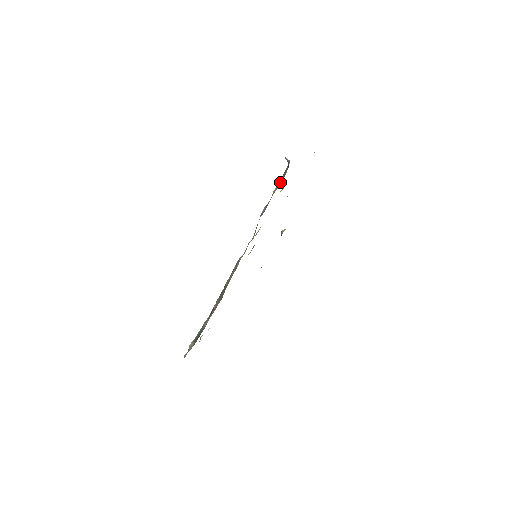
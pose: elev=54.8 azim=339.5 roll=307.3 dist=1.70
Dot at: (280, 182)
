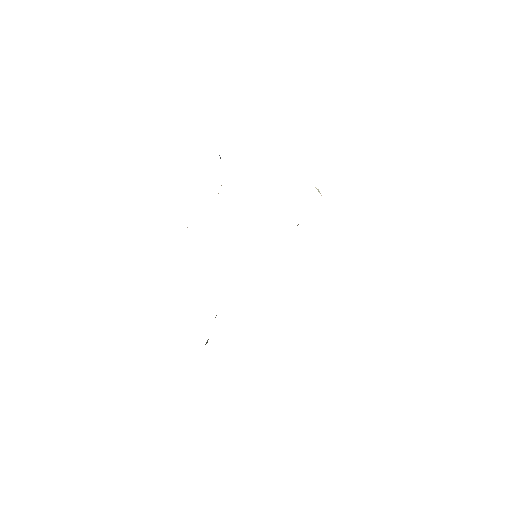
Dot at: occluded
